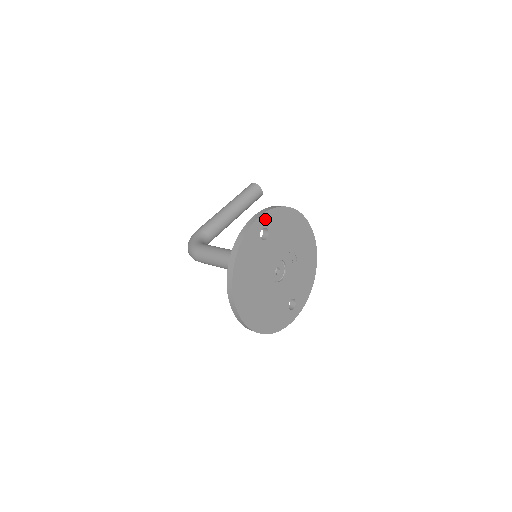
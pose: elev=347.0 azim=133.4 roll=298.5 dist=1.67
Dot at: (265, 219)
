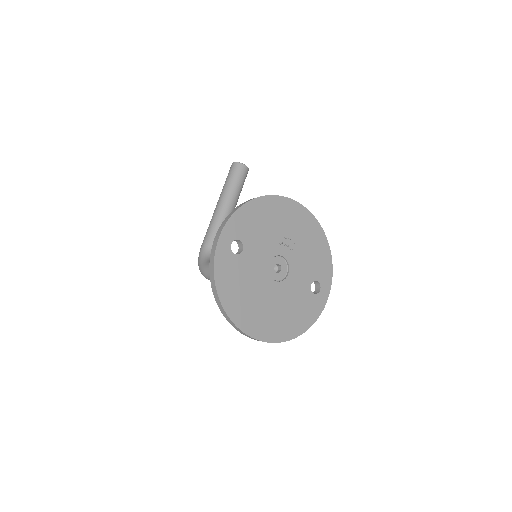
Dot at: (228, 232)
